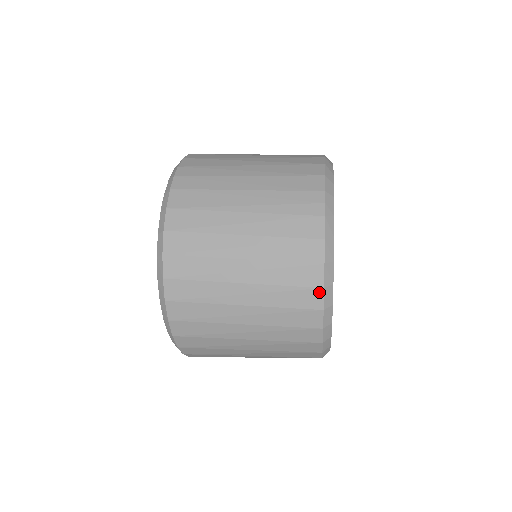
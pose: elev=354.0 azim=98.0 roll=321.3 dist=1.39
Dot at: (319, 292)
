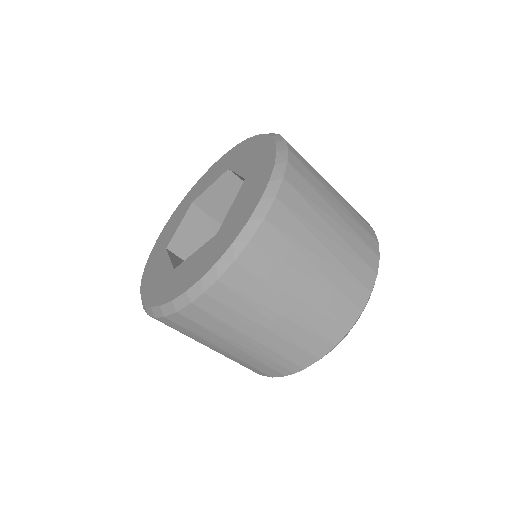
Dot at: occluded
